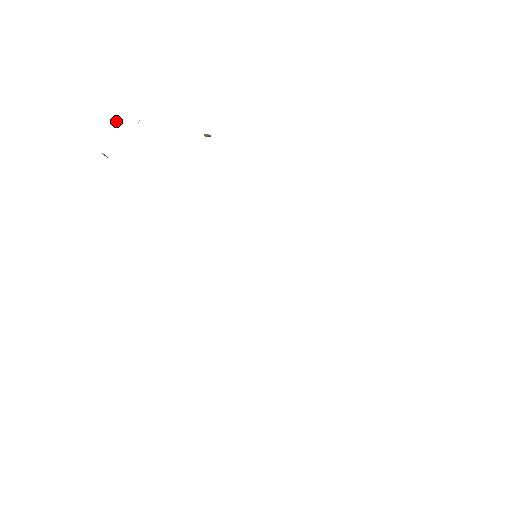
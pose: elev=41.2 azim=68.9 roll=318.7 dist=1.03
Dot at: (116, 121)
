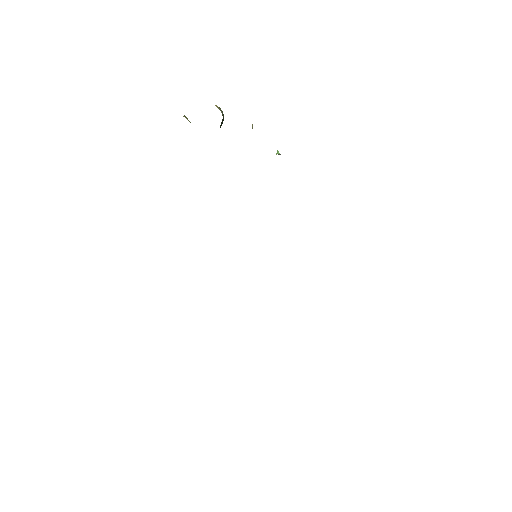
Dot at: occluded
